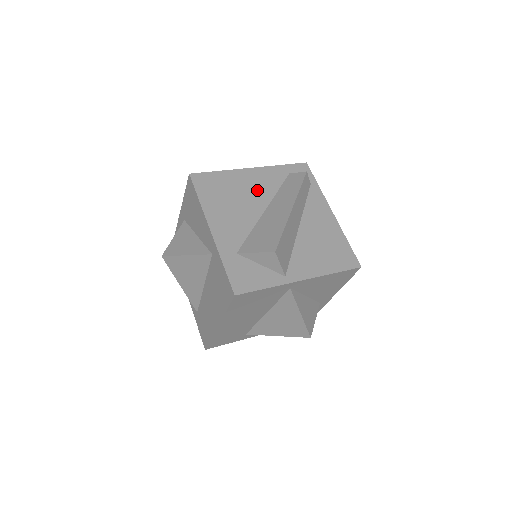
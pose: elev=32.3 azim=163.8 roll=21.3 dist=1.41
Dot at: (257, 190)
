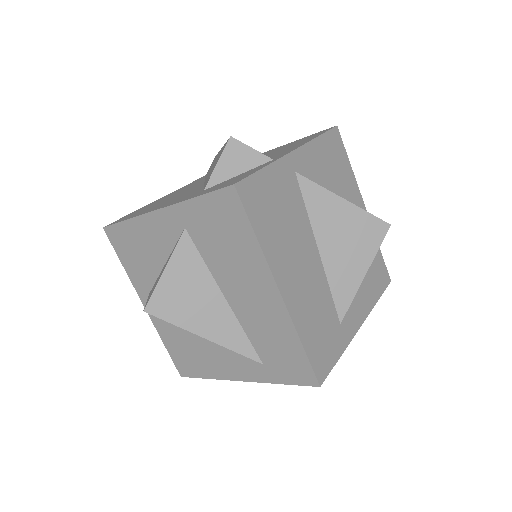
Dot at: occluded
